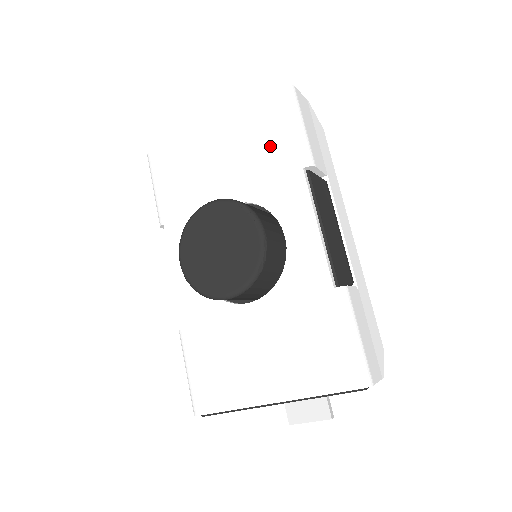
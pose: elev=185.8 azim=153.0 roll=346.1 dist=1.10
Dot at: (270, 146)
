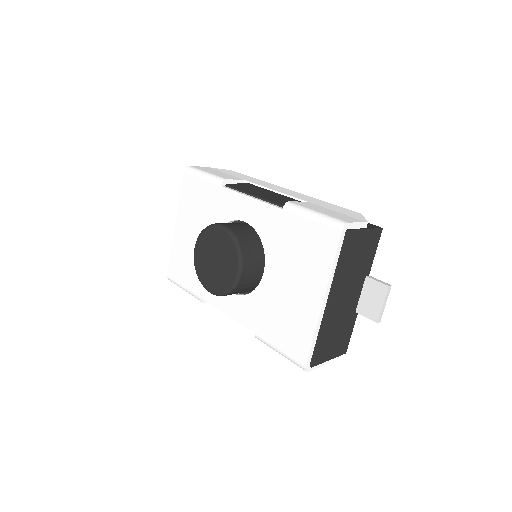
Dot at: (202, 198)
